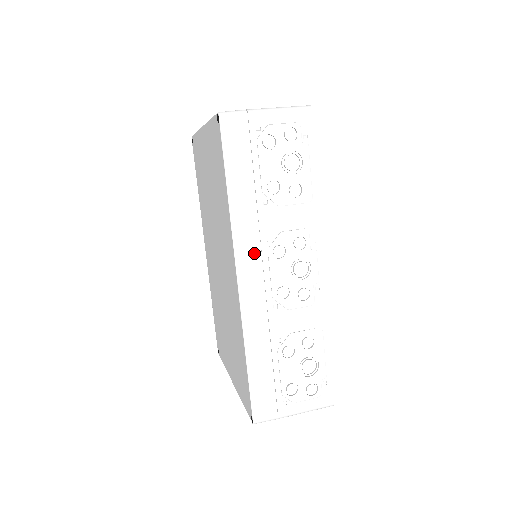
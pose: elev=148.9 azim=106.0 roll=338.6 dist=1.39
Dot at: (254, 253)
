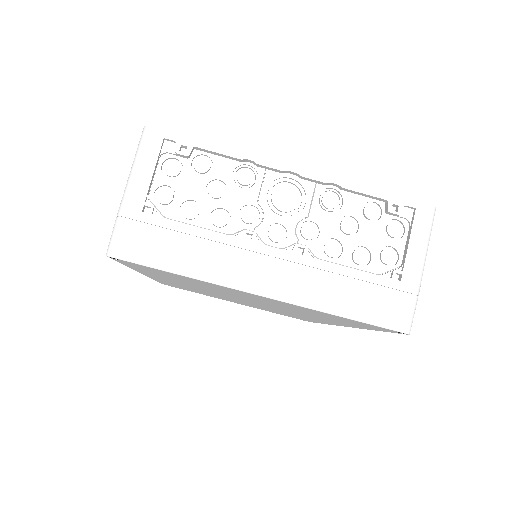
Dot at: occluded
